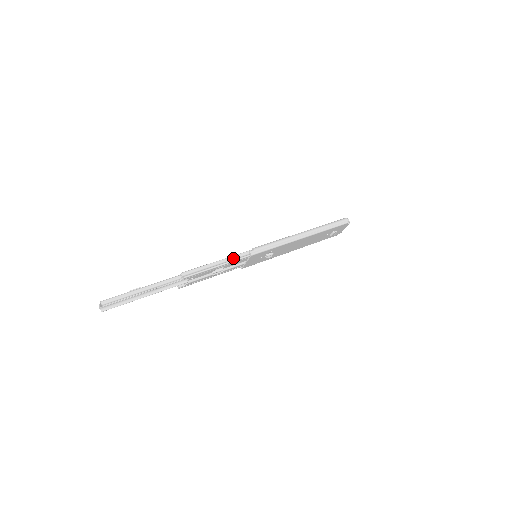
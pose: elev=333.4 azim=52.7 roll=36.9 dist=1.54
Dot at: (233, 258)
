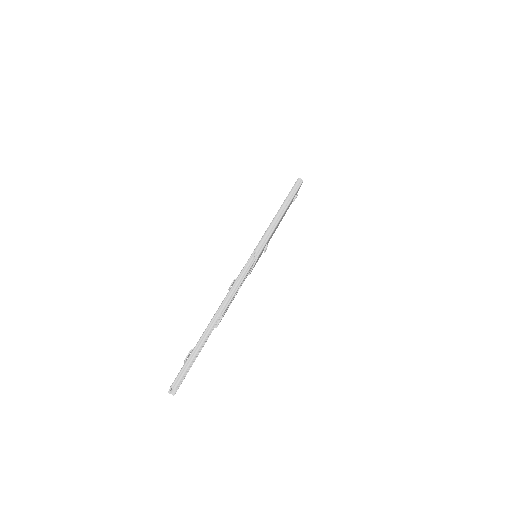
Dot at: (245, 270)
